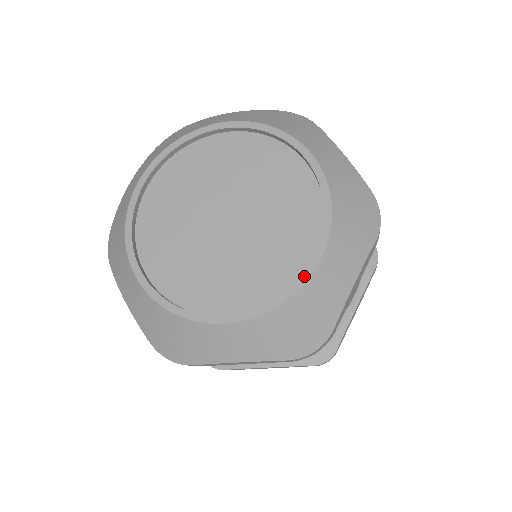
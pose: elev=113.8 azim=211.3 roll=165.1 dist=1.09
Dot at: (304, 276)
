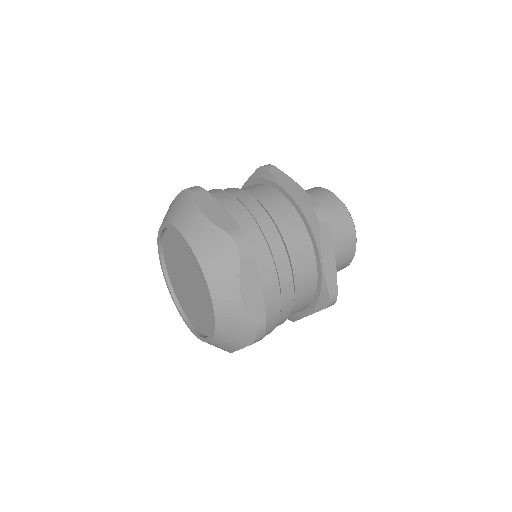
Dot at: (204, 339)
